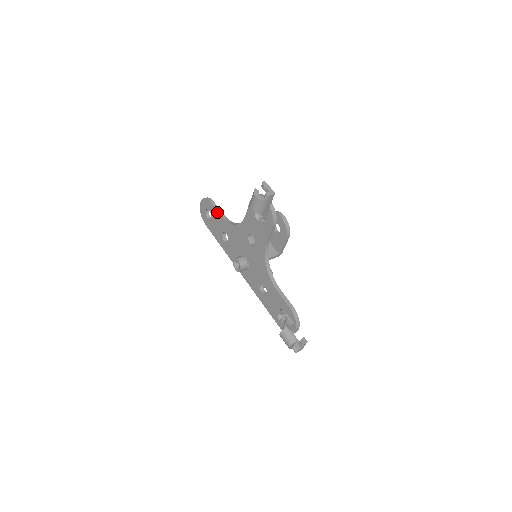
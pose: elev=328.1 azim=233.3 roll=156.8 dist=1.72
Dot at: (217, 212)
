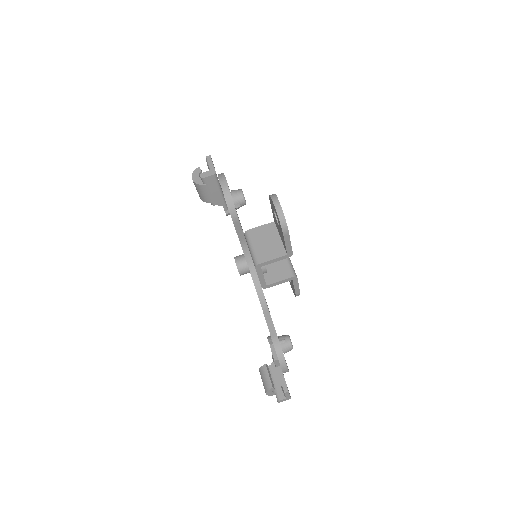
Dot at: occluded
